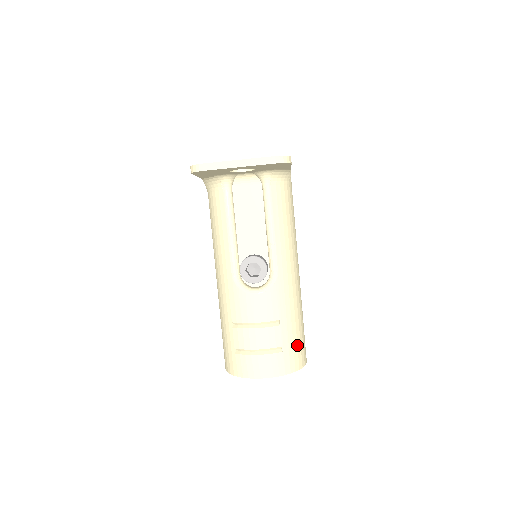
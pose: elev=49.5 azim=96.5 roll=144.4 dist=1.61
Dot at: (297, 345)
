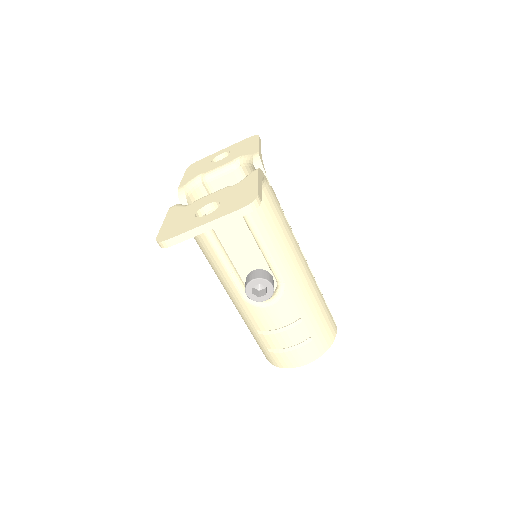
Dot at: (324, 326)
